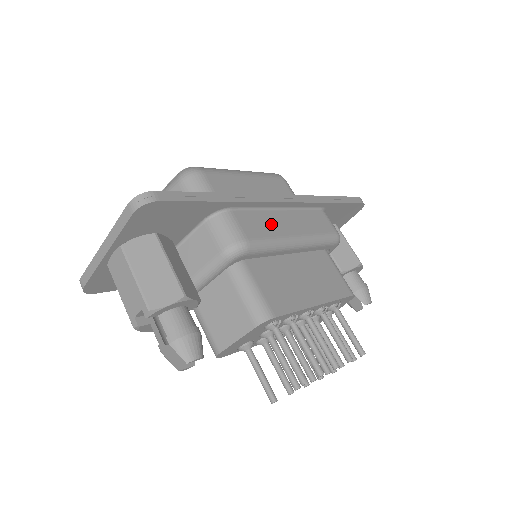
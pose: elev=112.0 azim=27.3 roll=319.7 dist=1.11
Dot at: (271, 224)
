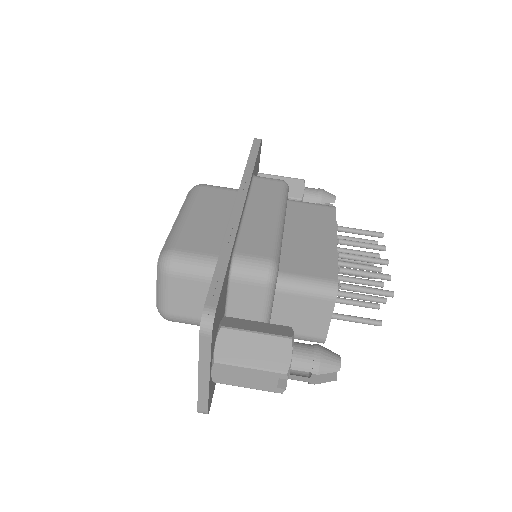
Dot at: (258, 229)
